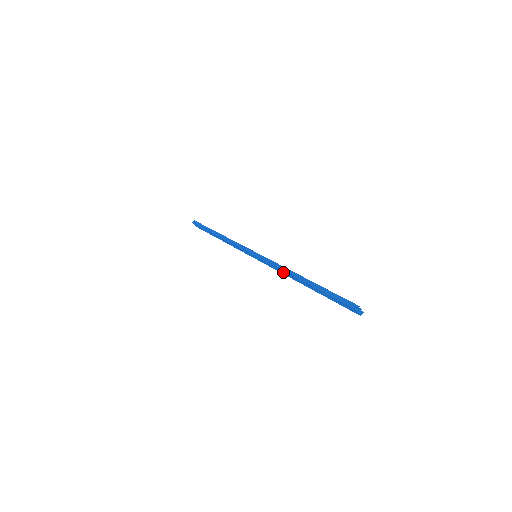
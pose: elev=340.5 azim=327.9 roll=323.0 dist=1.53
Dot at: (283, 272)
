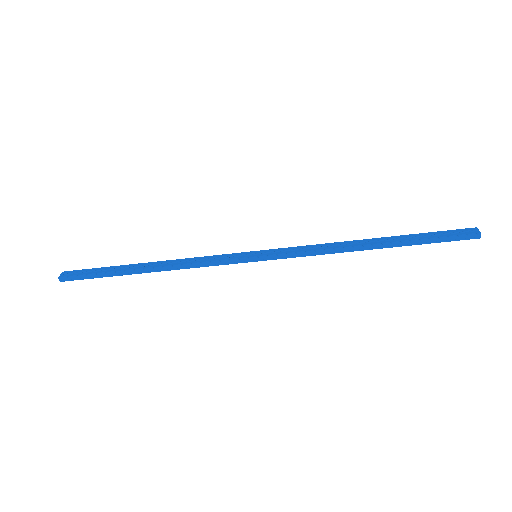
Dot at: (328, 245)
